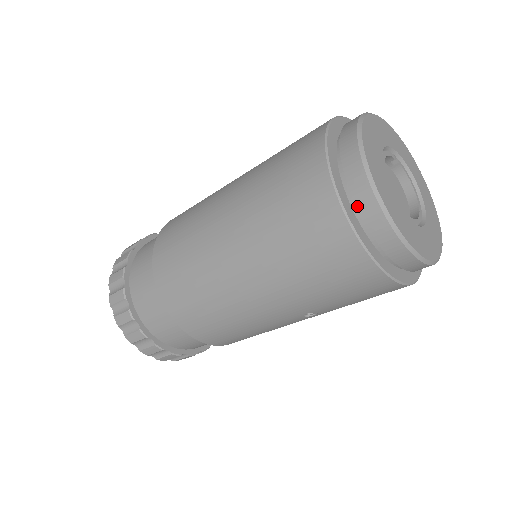
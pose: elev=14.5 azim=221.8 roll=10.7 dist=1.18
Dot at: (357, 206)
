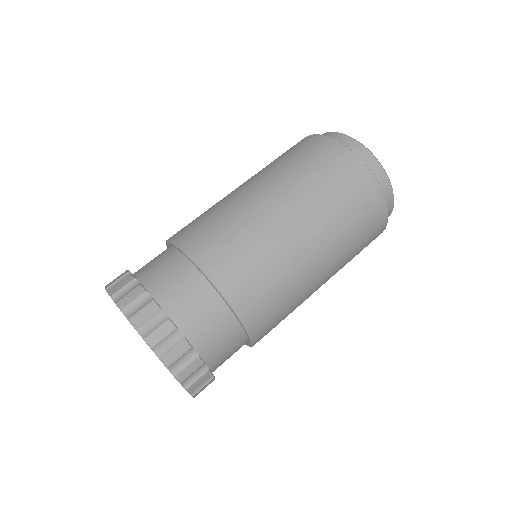
Dot at: (377, 180)
